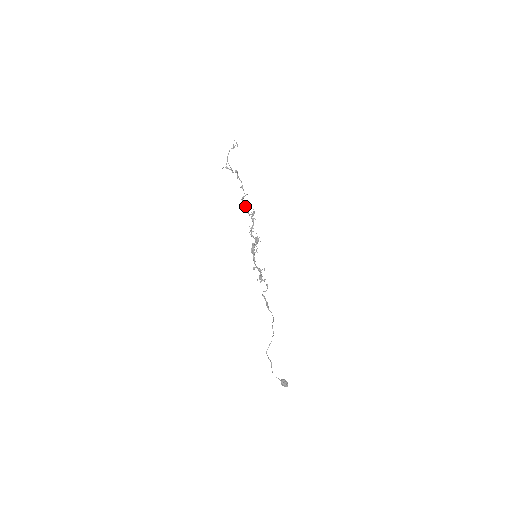
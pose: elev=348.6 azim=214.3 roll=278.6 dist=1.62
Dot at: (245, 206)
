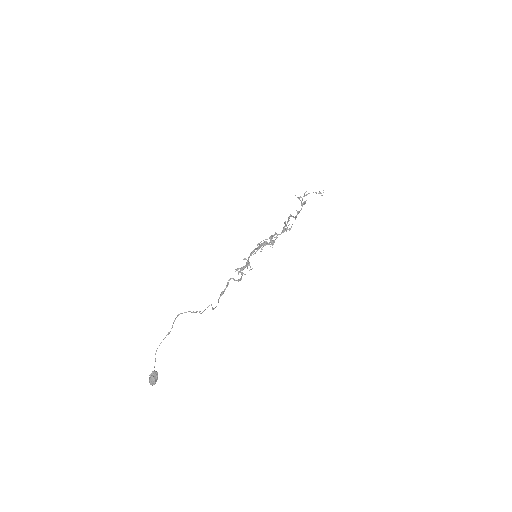
Dot at: (287, 221)
